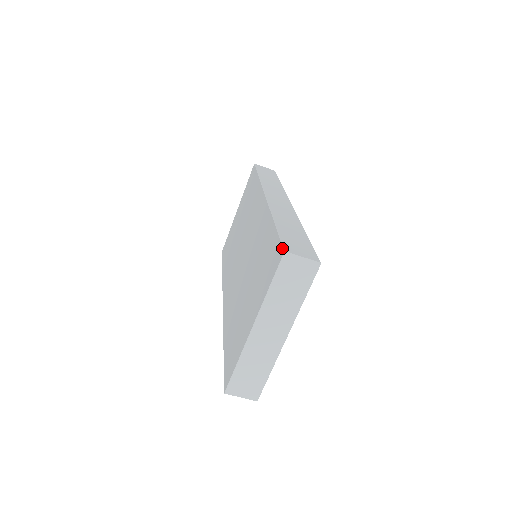
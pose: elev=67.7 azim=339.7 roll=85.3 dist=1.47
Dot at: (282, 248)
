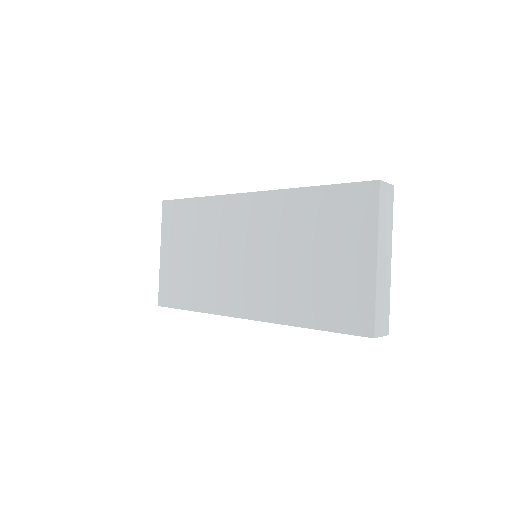
Dot at: (371, 181)
